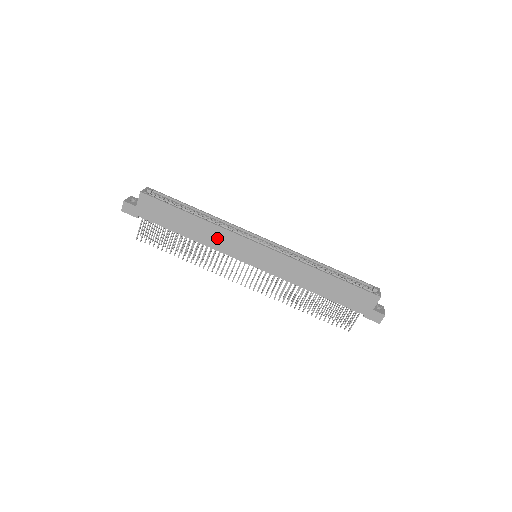
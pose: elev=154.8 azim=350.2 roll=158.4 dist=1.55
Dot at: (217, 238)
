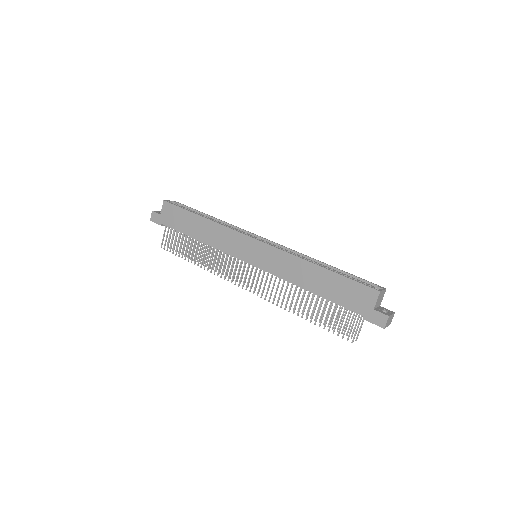
Dot at: (220, 237)
